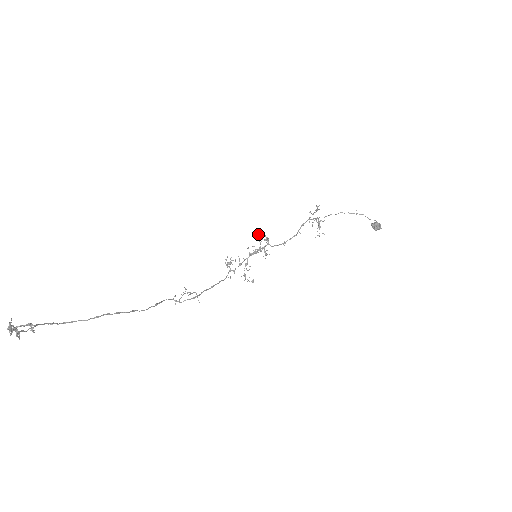
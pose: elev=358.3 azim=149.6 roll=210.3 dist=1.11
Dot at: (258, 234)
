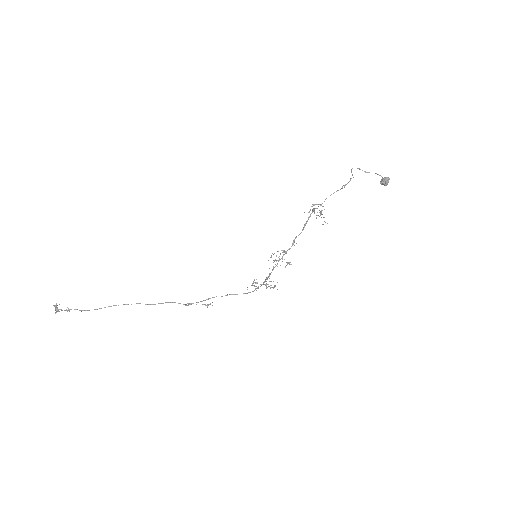
Dot at: (280, 254)
